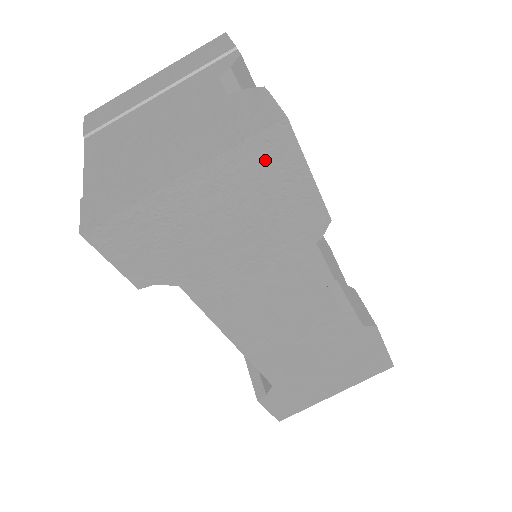
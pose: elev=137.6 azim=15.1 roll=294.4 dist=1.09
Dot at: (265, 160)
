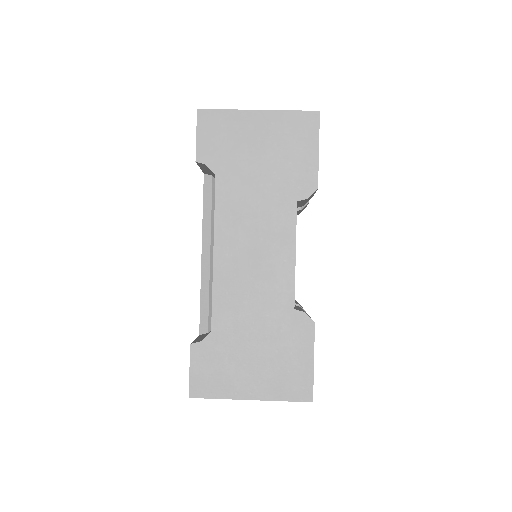
Dot at: (300, 126)
